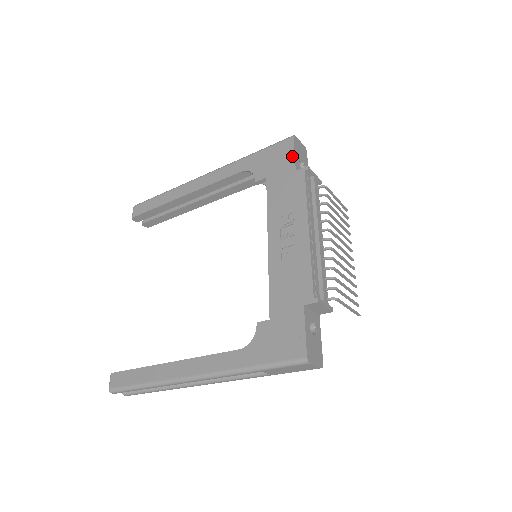
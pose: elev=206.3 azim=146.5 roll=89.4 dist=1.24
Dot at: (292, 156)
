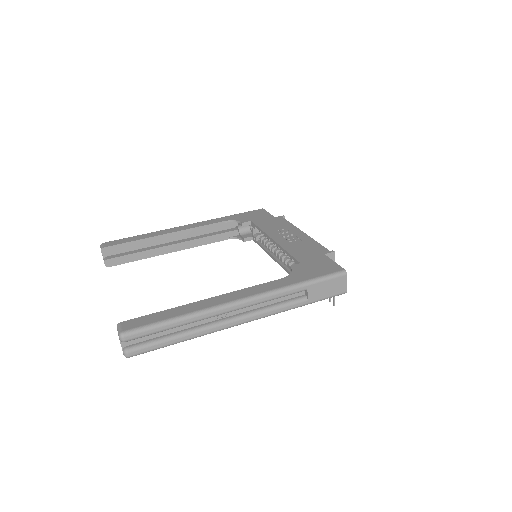
Dot at: (268, 213)
